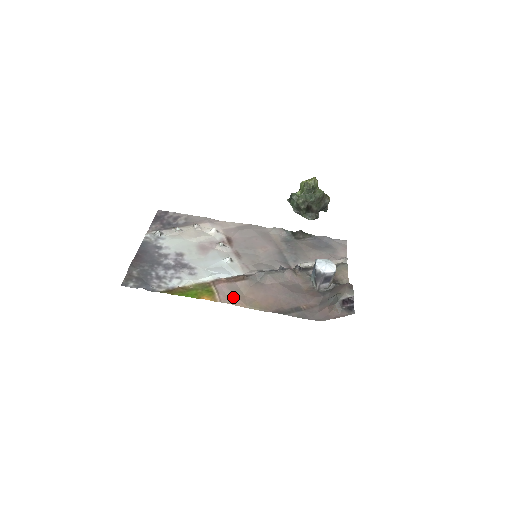
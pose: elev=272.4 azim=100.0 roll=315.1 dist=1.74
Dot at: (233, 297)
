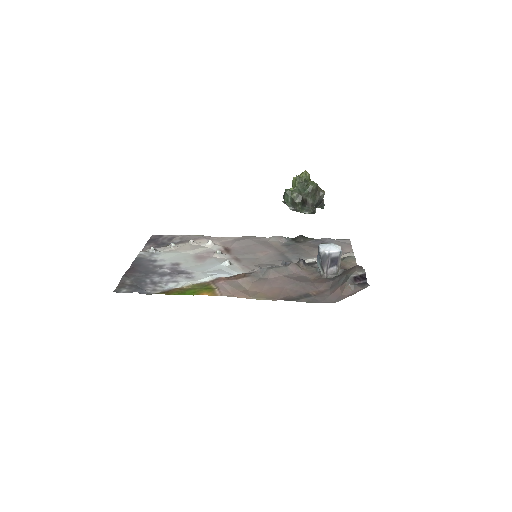
Dot at: (235, 291)
